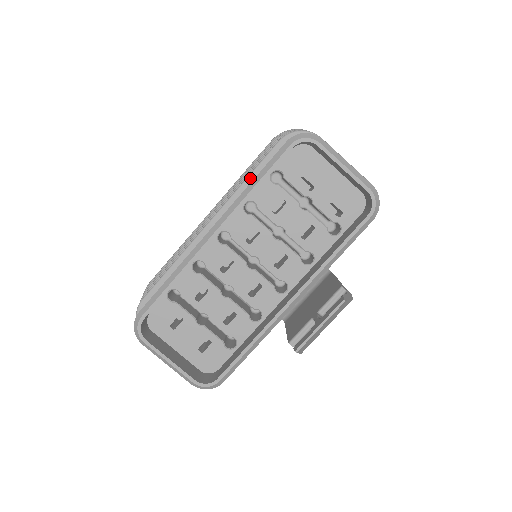
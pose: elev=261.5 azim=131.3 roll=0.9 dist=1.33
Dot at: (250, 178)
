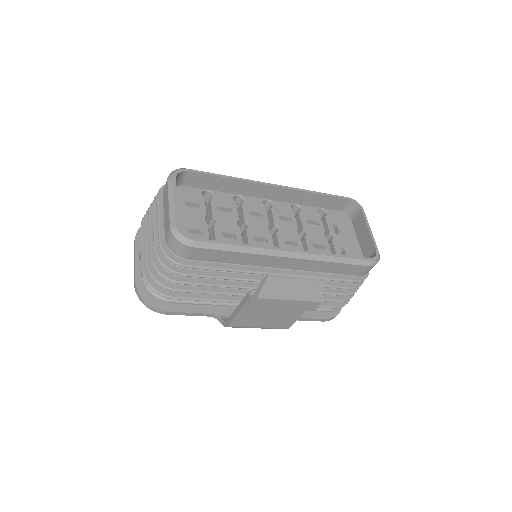
Dot at: occluded
